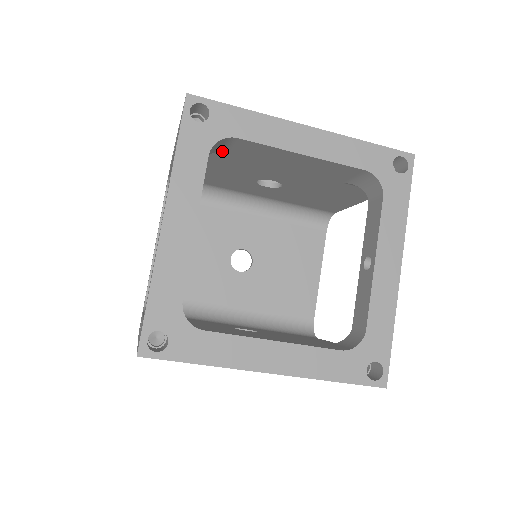
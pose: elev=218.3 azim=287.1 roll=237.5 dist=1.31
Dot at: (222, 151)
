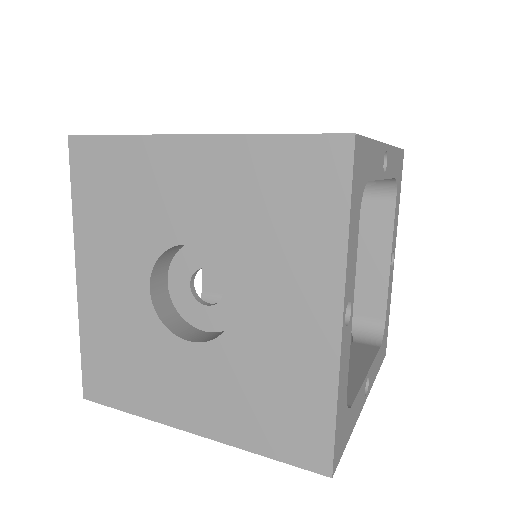
Dot at: occluded
